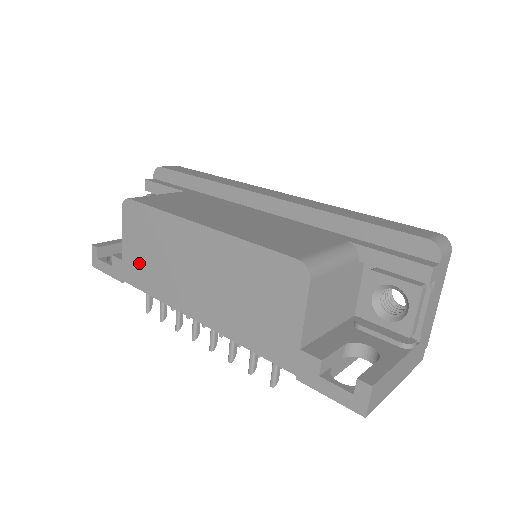
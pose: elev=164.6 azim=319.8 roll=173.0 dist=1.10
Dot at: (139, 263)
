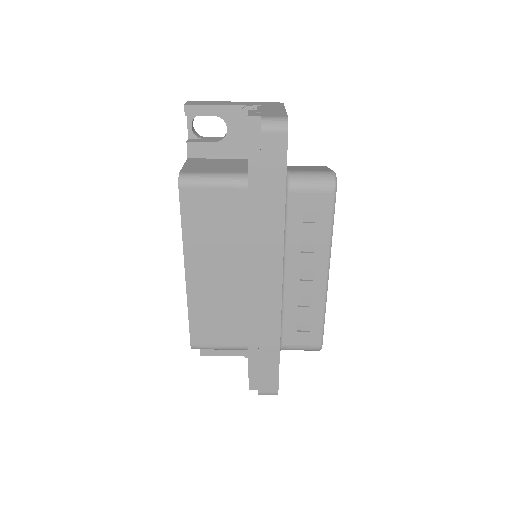
Dot at: occluded
